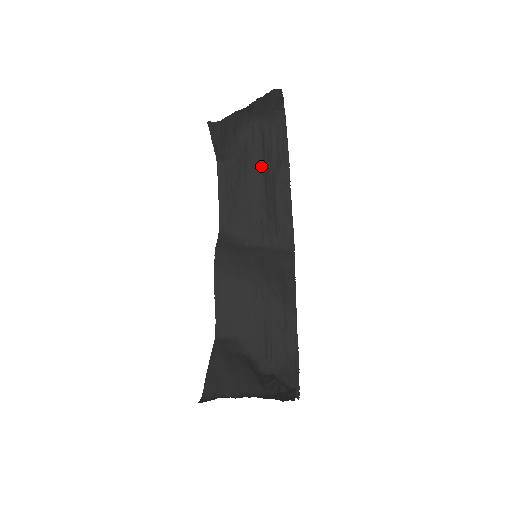
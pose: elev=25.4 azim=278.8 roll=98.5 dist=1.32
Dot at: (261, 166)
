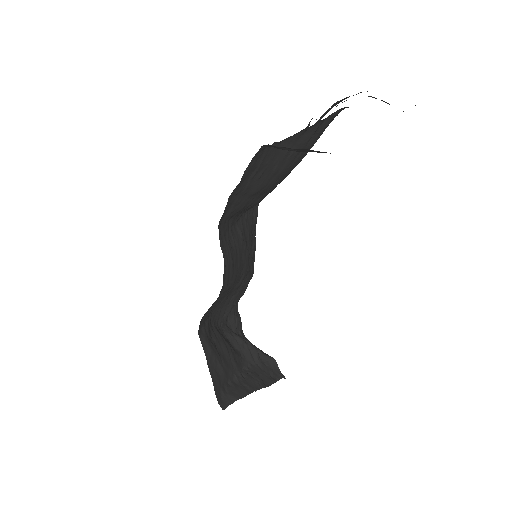
Dot at: (305, 155)
